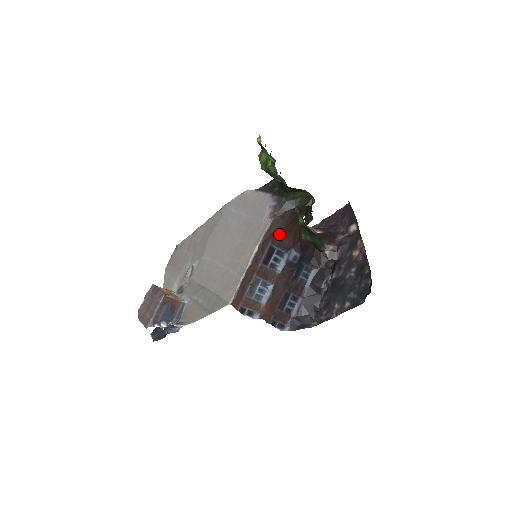
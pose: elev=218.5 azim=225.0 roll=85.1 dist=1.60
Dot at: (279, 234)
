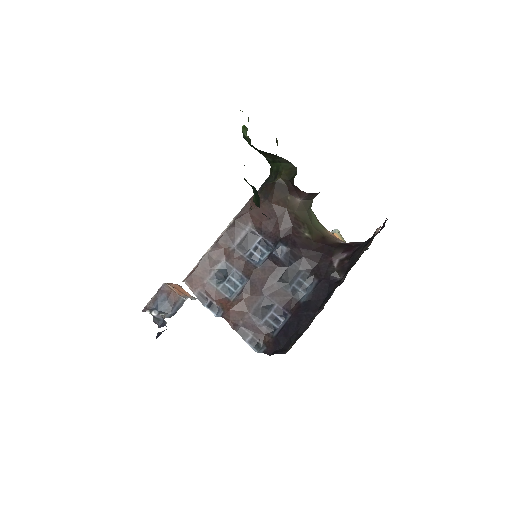
Dot at: (261, 216)
